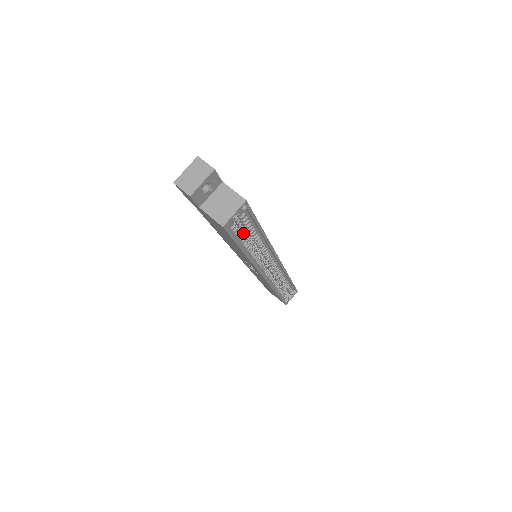
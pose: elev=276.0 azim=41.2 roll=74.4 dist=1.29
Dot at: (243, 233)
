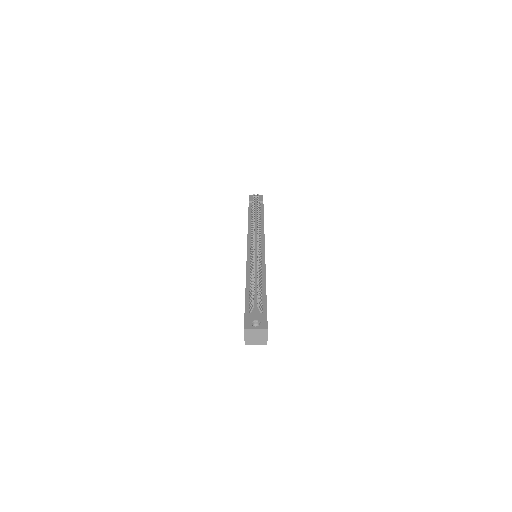
Dot at: occluded
